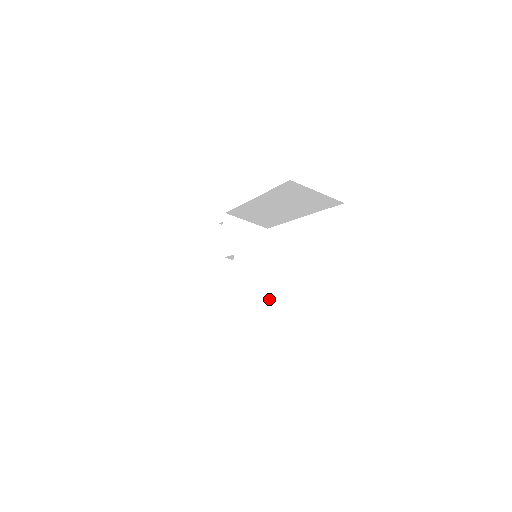
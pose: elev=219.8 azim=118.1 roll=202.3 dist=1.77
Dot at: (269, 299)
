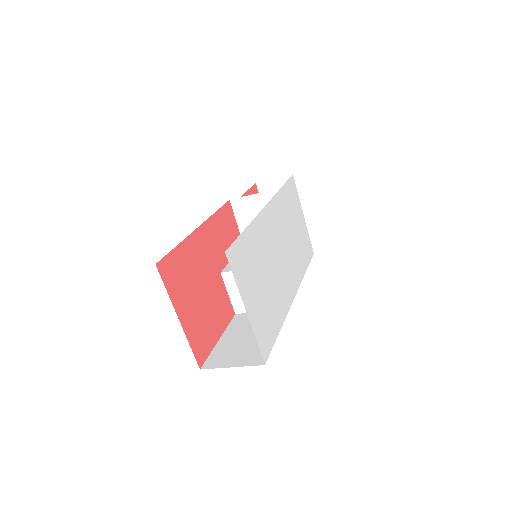
Dot at: occluded
